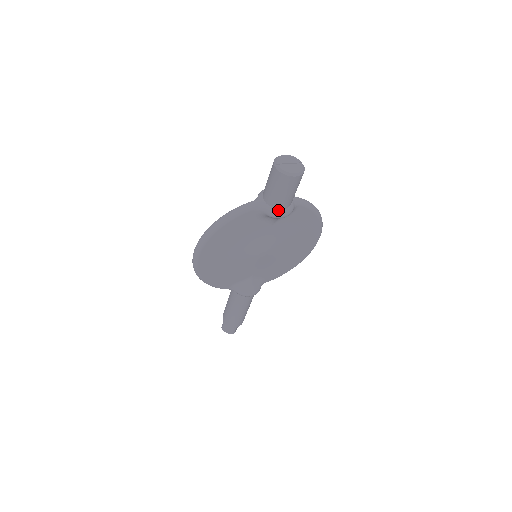
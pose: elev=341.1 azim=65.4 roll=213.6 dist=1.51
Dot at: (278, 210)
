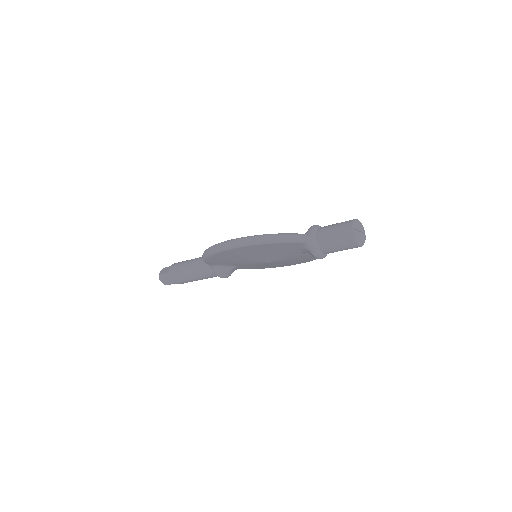
Dot at: (322, 254)
